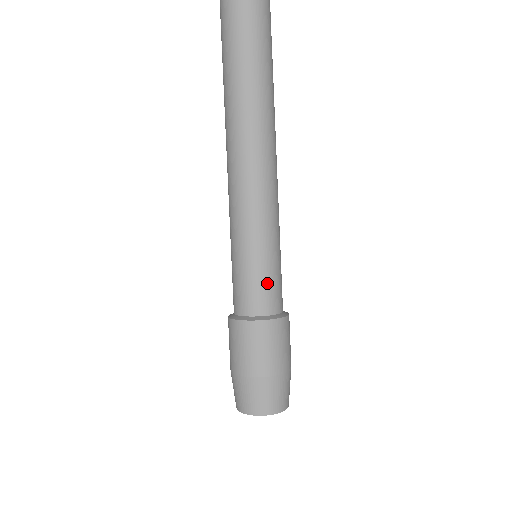
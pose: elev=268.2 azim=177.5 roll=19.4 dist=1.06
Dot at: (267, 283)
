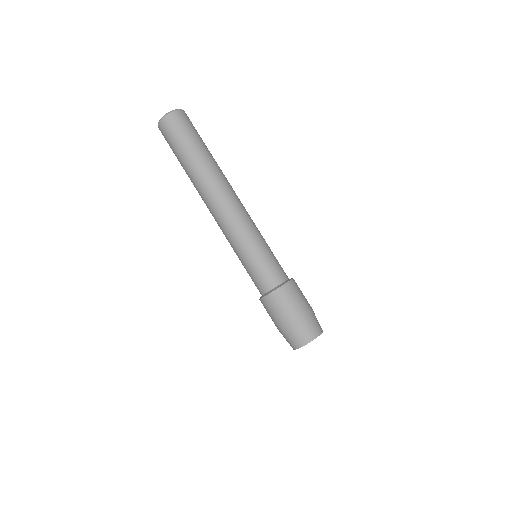
Dot at: (262, 271)
